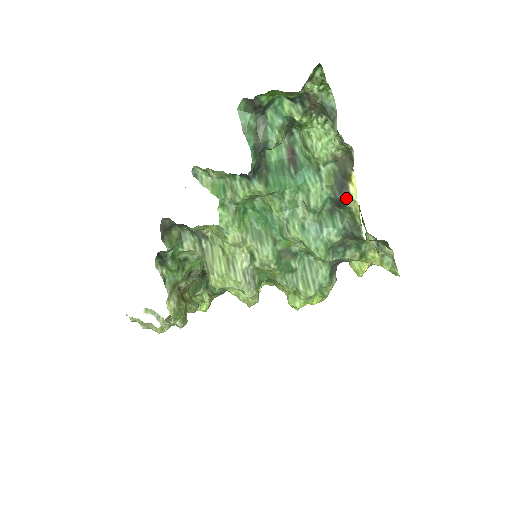
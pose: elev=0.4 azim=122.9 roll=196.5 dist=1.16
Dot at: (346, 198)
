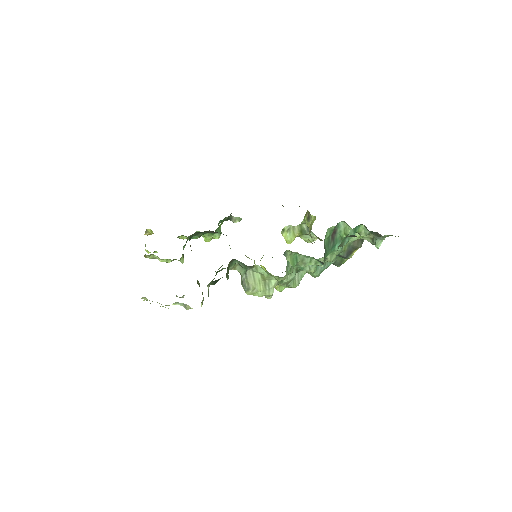
Dot at: (348, 257)
